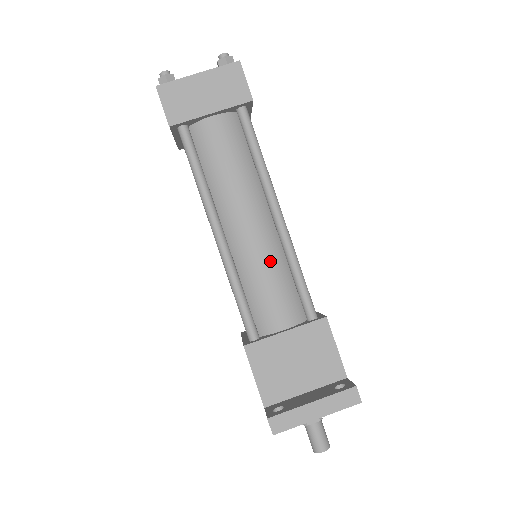
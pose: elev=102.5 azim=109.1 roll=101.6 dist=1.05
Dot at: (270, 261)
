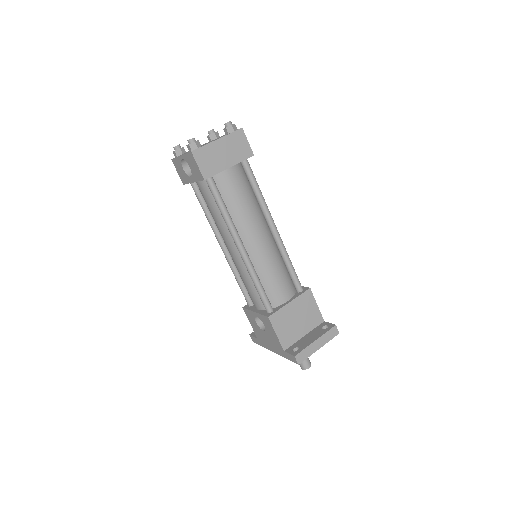
Dot at: (274, 260)
